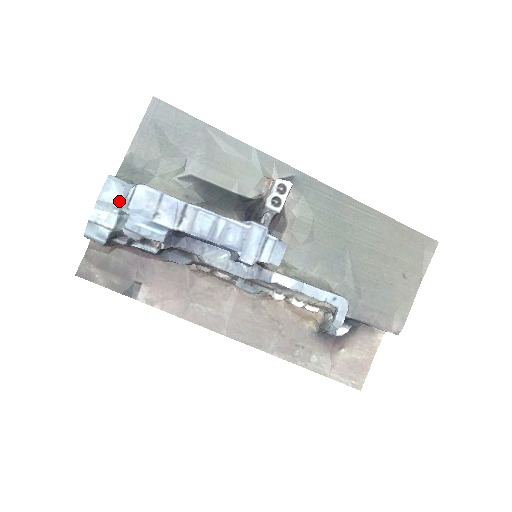
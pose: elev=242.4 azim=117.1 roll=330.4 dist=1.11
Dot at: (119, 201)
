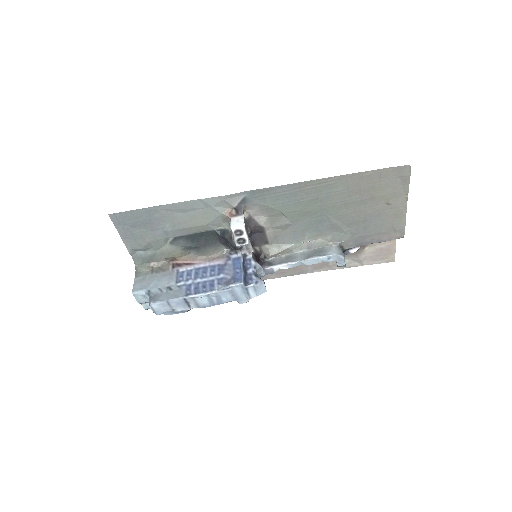
Dot at: occluded
